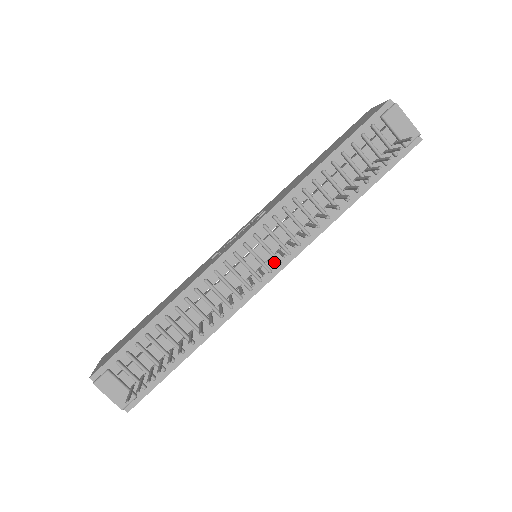
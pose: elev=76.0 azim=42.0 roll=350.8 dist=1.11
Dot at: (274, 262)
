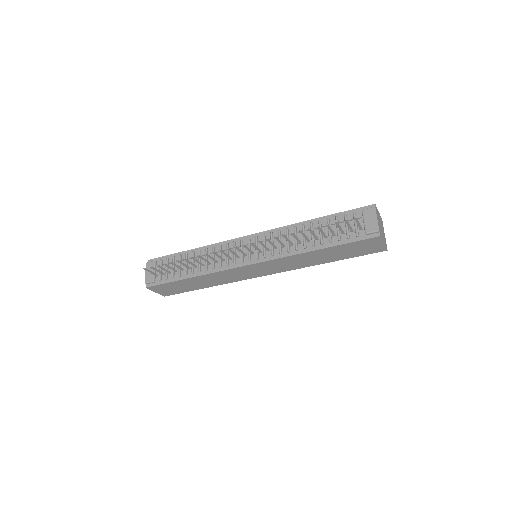
Dot at: (255, 257)
